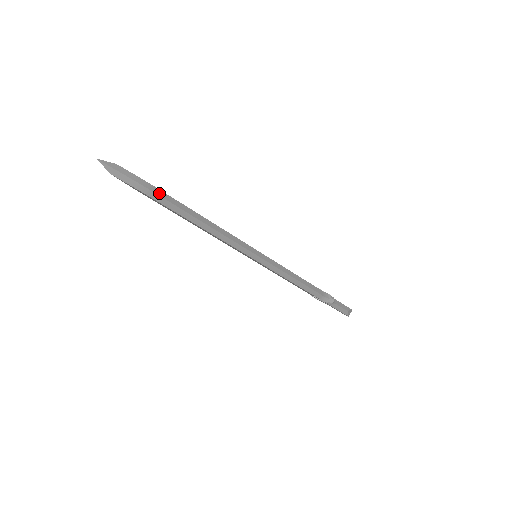
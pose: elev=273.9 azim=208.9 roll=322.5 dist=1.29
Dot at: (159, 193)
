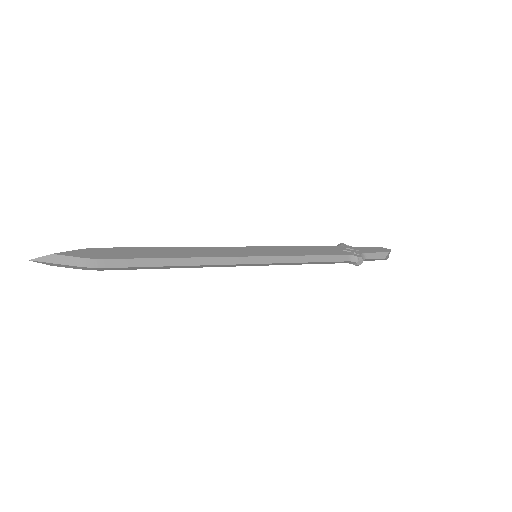
Dot at: (113, 264)
